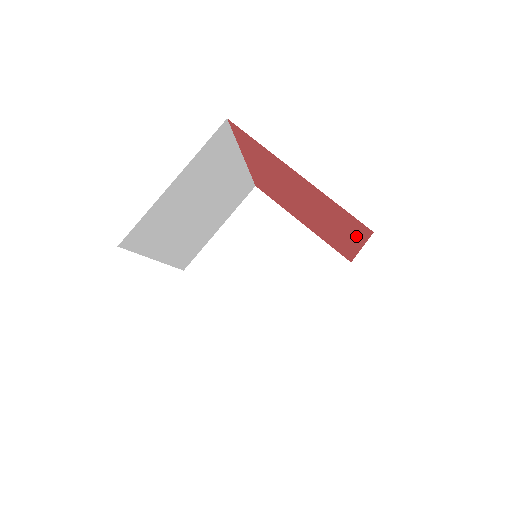
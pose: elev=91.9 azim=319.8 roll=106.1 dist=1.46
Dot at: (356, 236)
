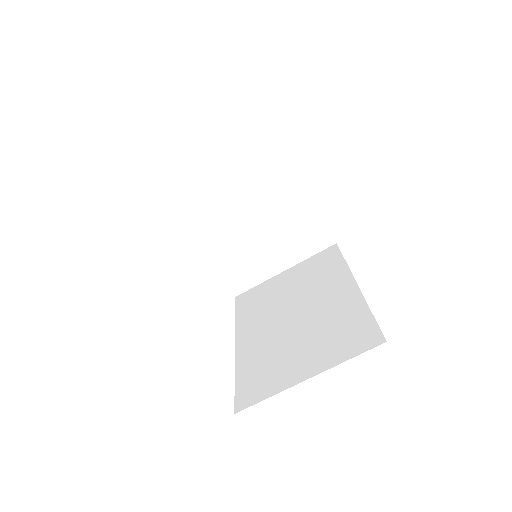
Dot at: occluded
